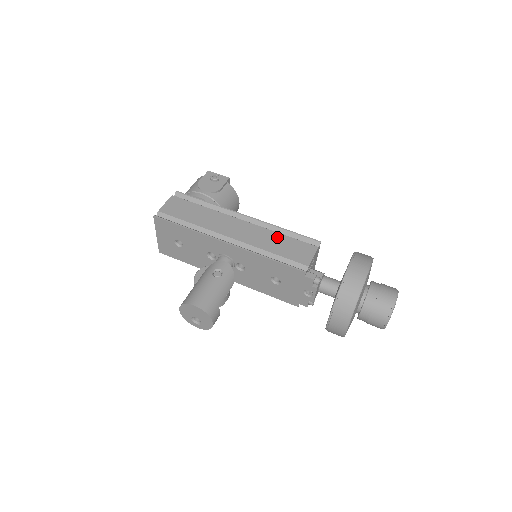
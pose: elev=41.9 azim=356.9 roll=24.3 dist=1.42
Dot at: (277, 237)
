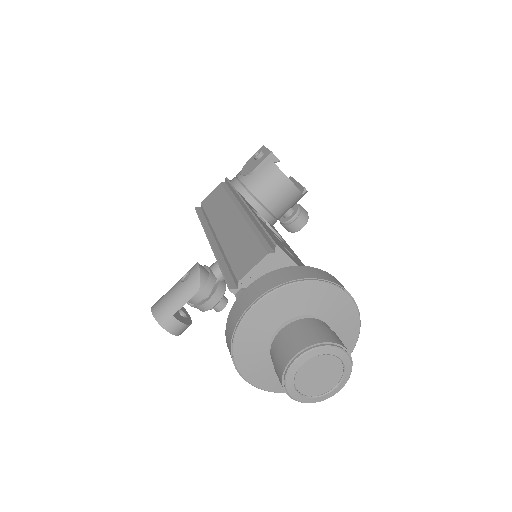
Dot at: (246, 236)
